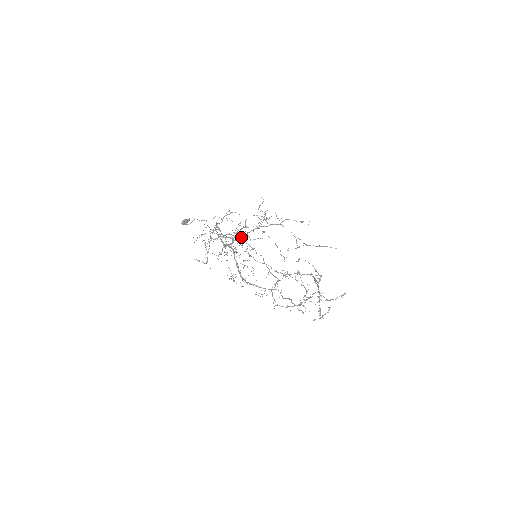
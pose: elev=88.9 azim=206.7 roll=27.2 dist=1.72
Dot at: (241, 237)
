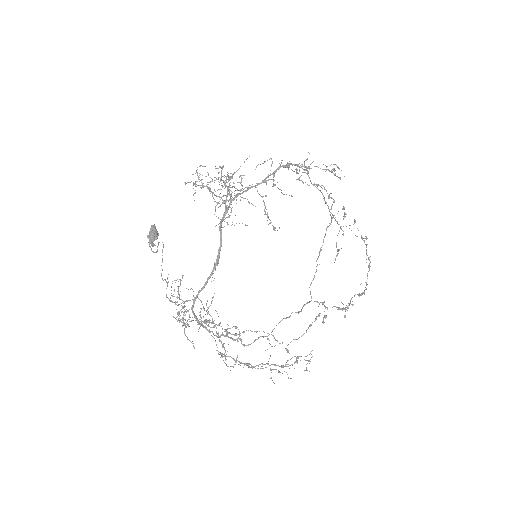
Dot at: (227, 192)
